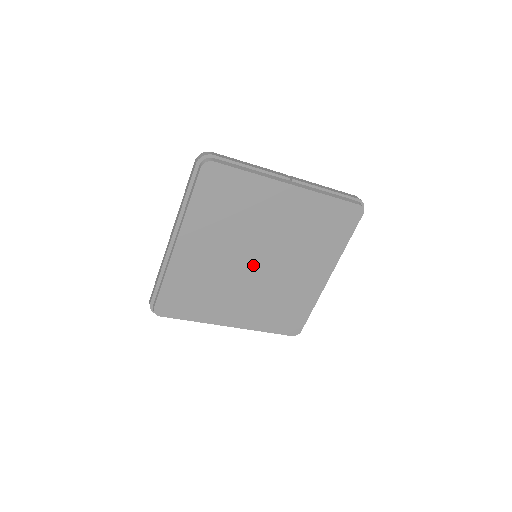
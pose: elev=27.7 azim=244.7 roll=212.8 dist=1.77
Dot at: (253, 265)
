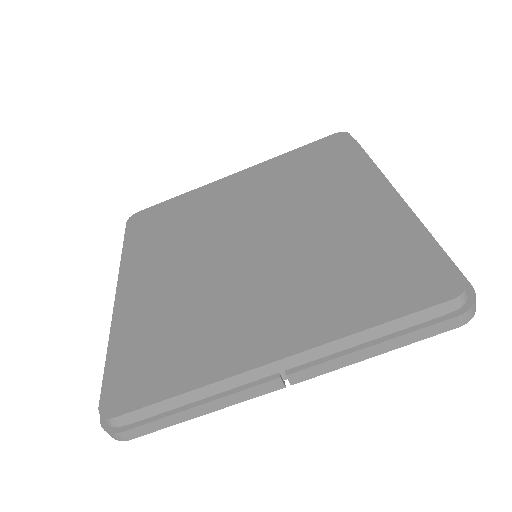
Dot at: (245, 251)
